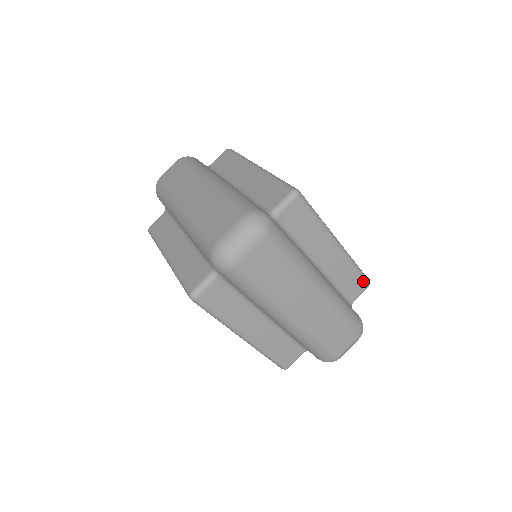
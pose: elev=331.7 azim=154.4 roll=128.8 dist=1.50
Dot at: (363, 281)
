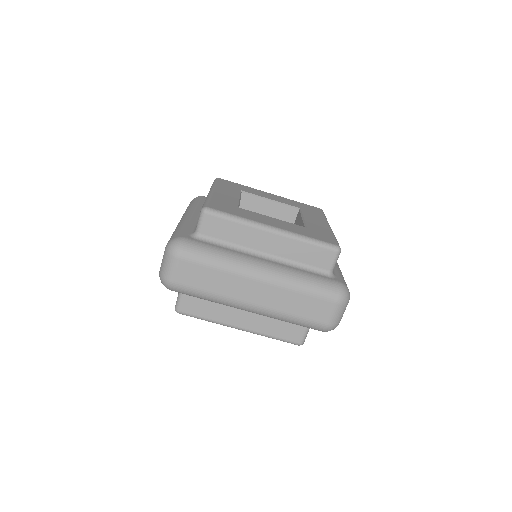
Dot at: (327, 250)
